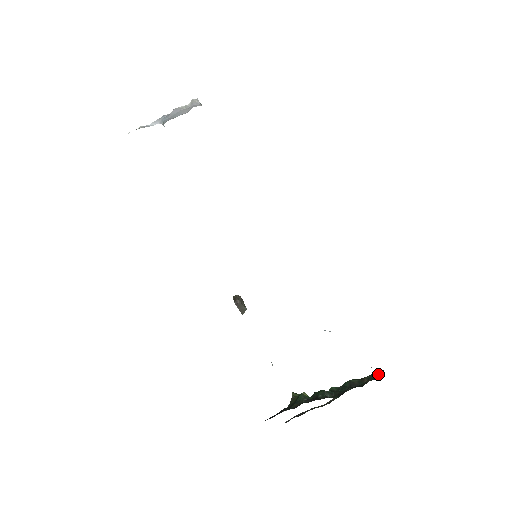
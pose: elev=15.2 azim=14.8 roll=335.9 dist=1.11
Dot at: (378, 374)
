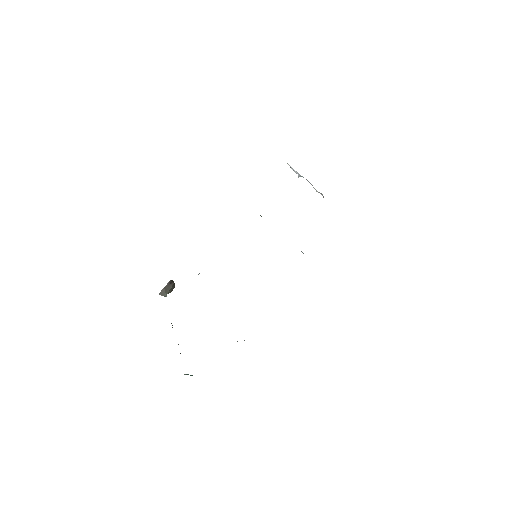
Dot at: occluded
